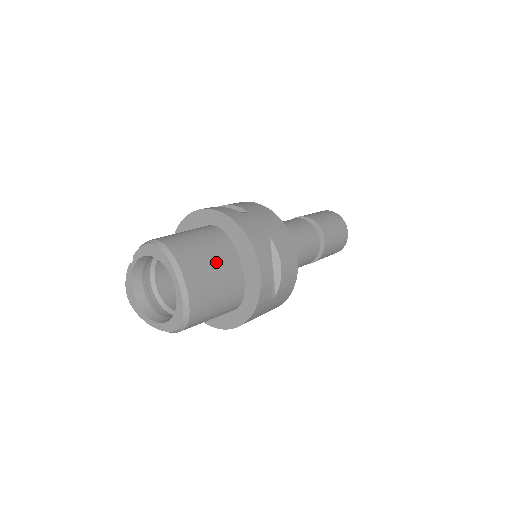
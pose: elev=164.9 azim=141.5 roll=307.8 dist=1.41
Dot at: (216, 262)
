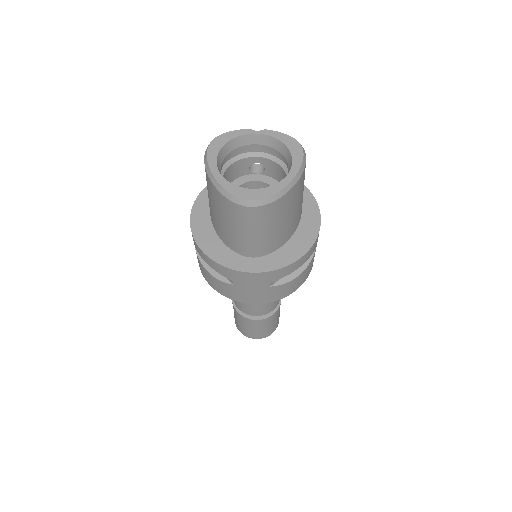
Dot at: (297, 210)
